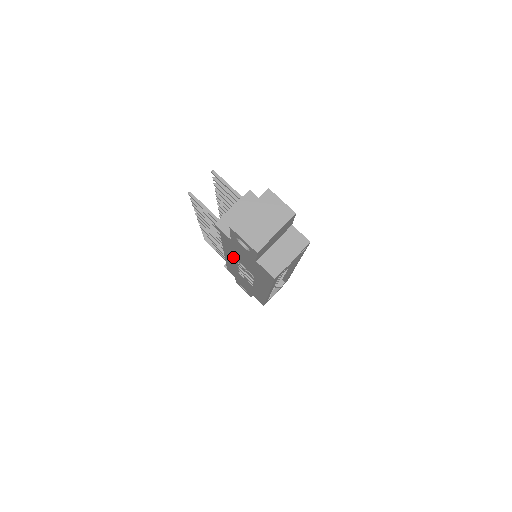
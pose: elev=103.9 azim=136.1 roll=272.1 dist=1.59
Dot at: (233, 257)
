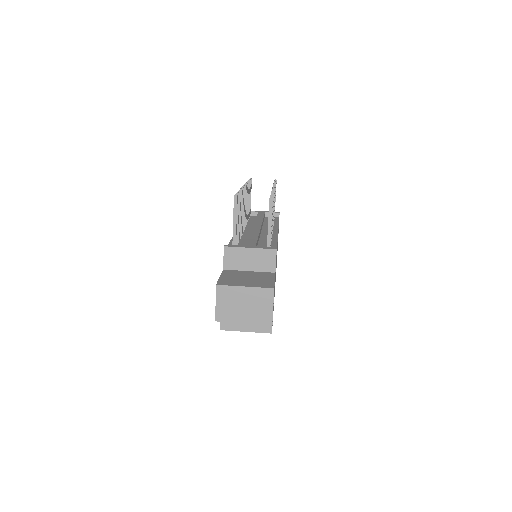
Dot at: occluded
